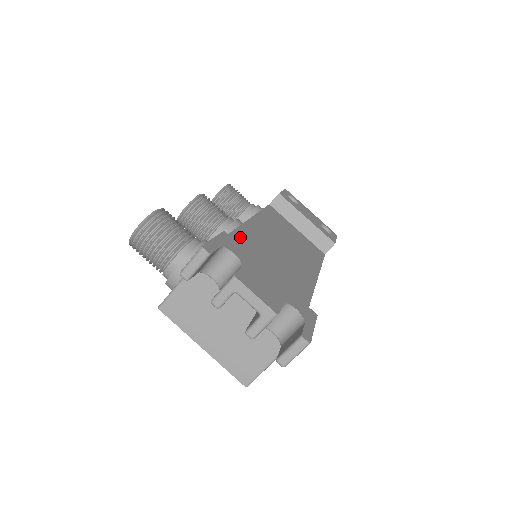
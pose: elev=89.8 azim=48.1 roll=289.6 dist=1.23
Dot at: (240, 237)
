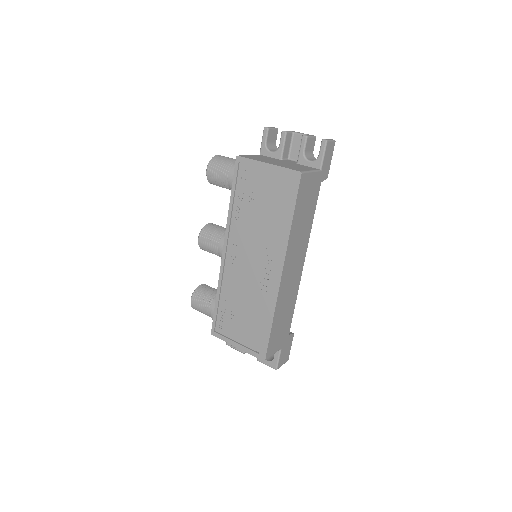
Dot at: occluded
